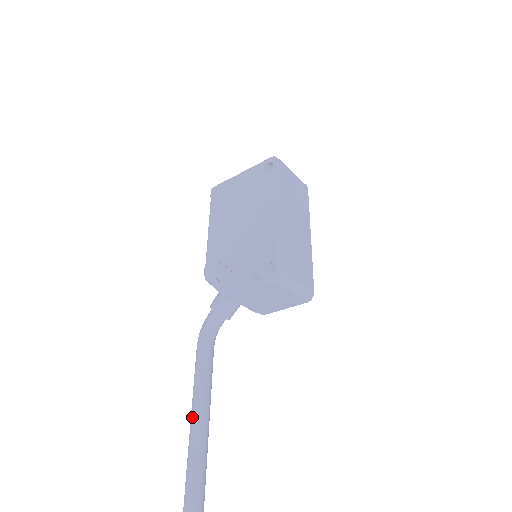
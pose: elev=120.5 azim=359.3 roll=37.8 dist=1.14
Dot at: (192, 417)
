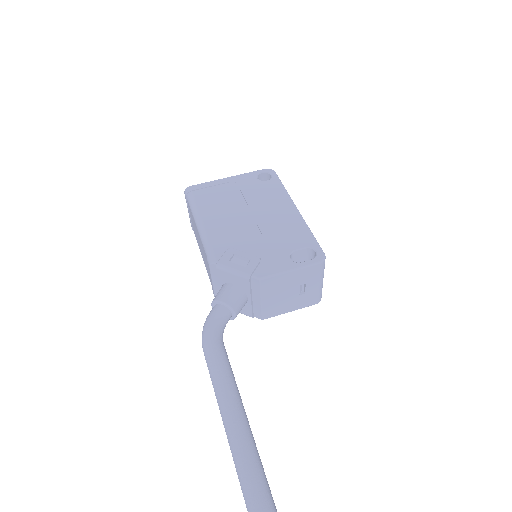
Dot at: (234, 423)
